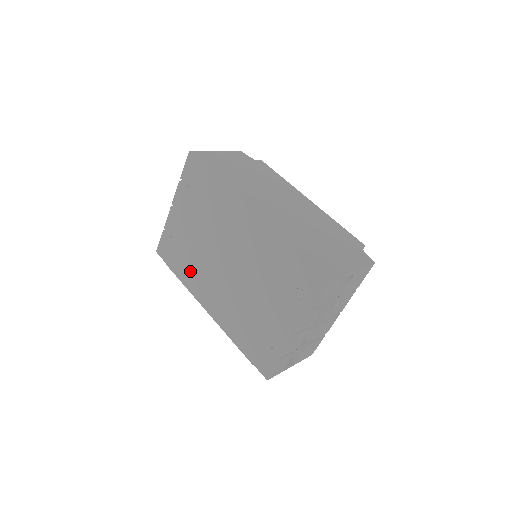
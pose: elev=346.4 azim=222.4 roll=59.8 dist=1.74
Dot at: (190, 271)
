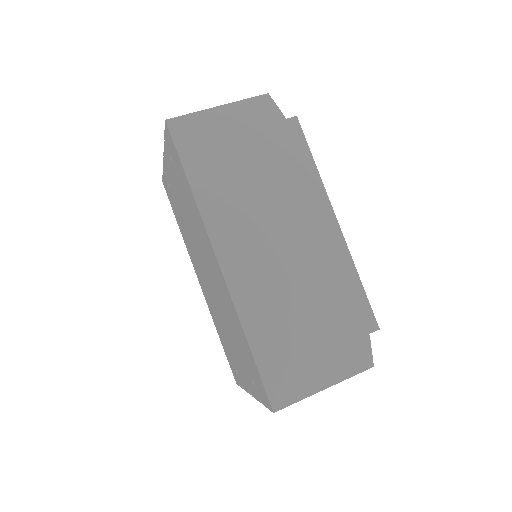
Dot at: (185, 236)
